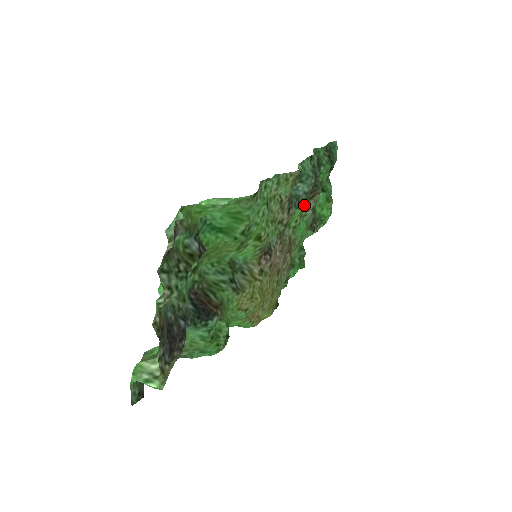
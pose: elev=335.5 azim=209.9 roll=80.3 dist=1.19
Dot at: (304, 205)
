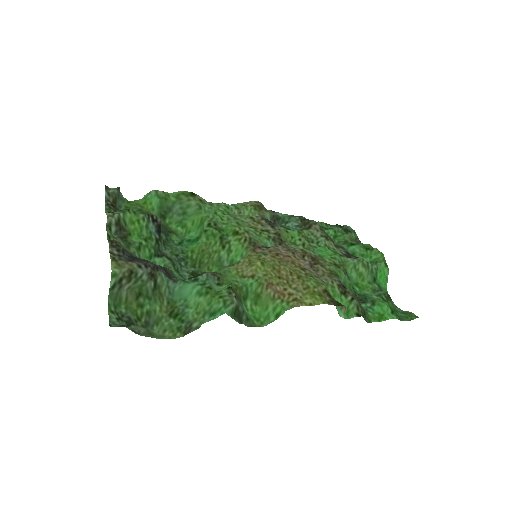
Dot at: (305, 234)
